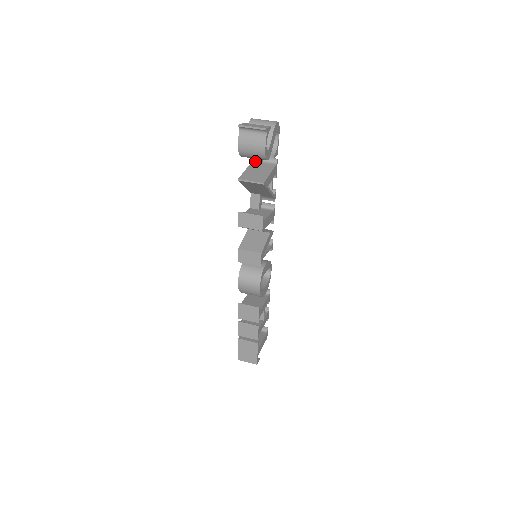
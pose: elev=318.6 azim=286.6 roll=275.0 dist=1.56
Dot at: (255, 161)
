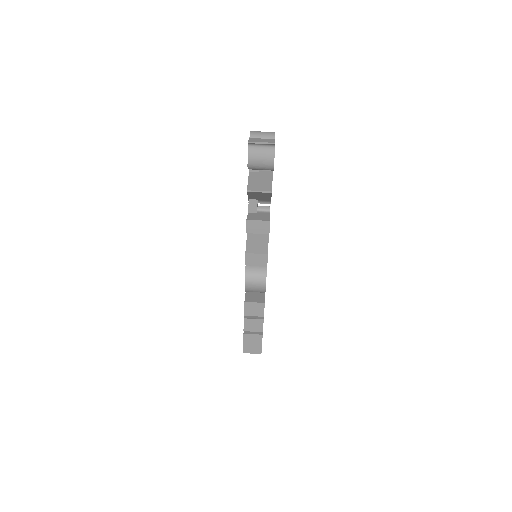
Dot at: (253, 170)
